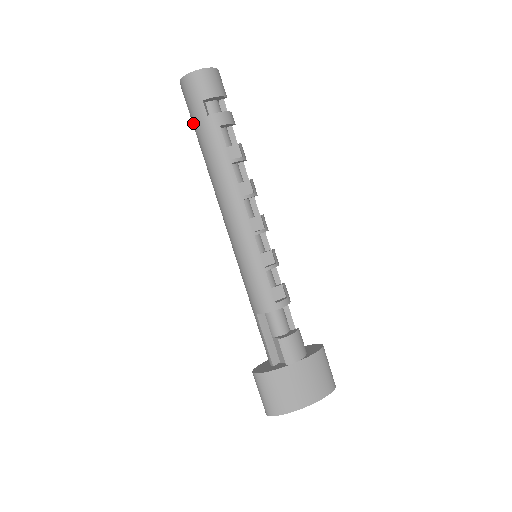
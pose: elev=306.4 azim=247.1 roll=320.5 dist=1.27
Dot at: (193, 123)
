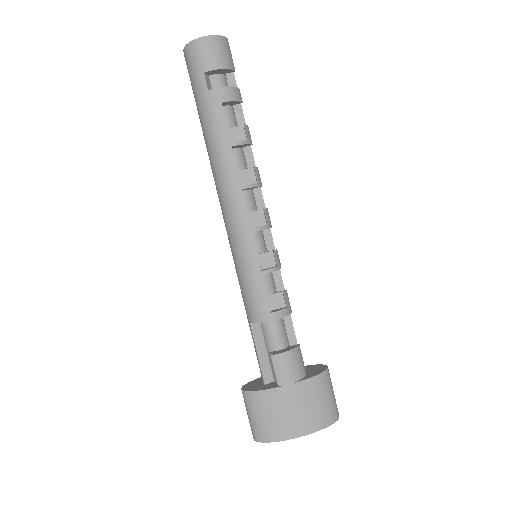
Dot at: (195, 99)
